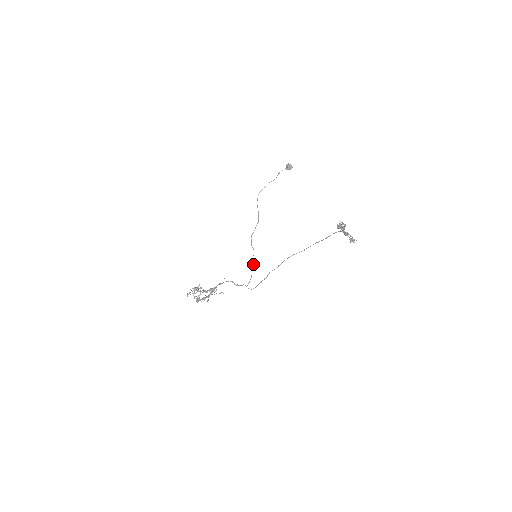
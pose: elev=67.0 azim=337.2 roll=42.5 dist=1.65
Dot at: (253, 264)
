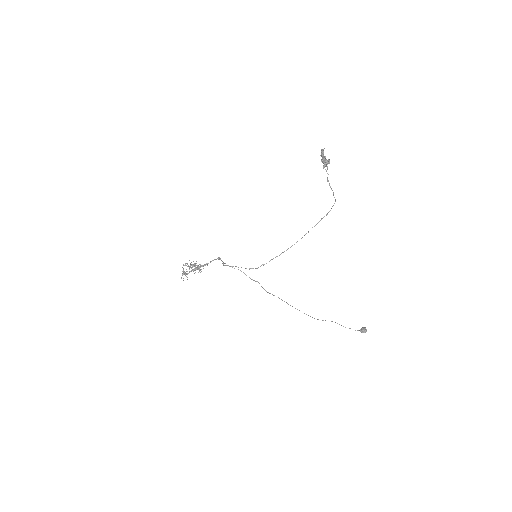
Dot at: occluded
